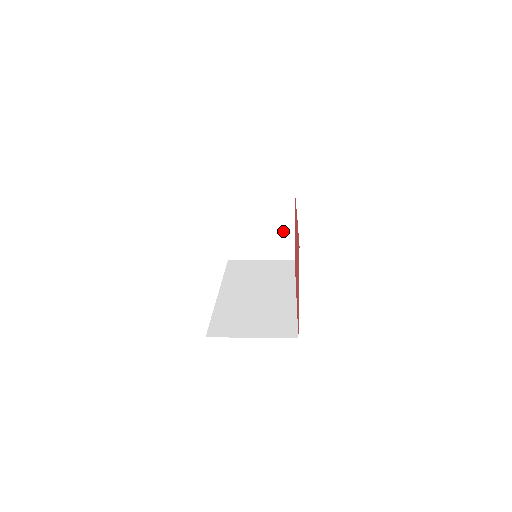
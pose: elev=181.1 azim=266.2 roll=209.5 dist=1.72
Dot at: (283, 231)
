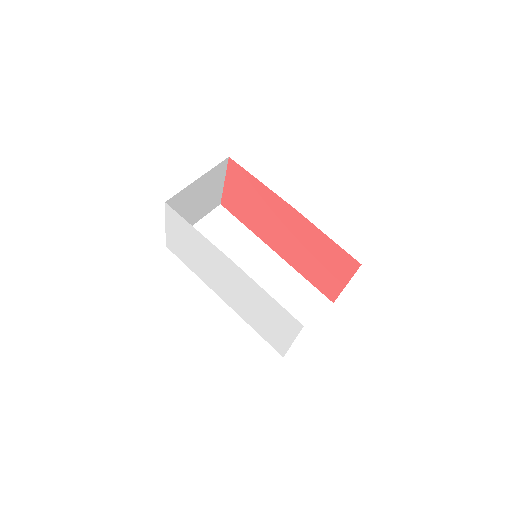
Dot at: (214, 191)
